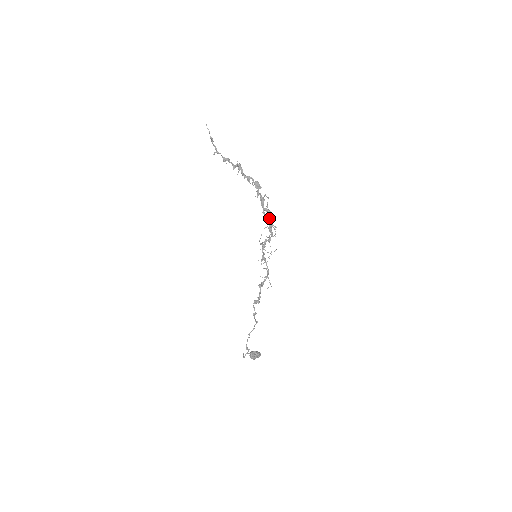
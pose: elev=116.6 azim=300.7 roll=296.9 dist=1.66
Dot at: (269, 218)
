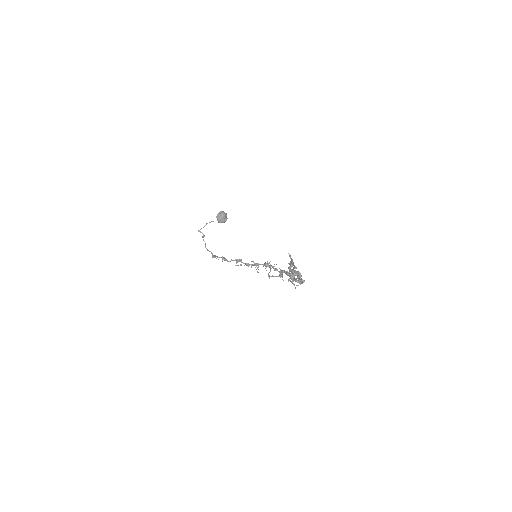
Dot at: occluded
